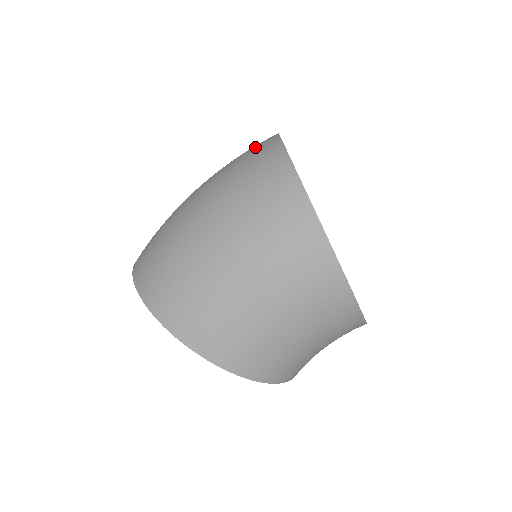
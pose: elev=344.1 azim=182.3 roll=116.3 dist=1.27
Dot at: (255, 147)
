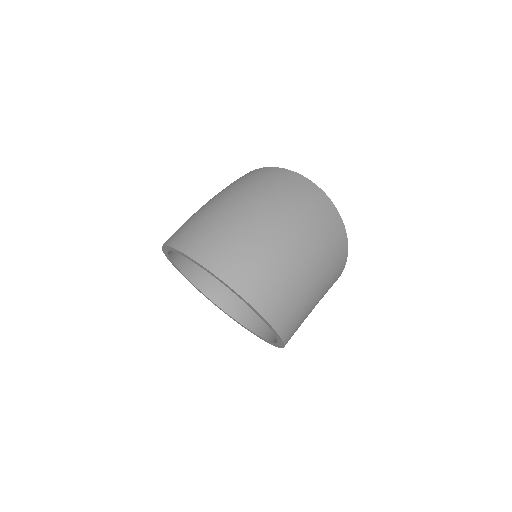
Dot at: (308, 192)
